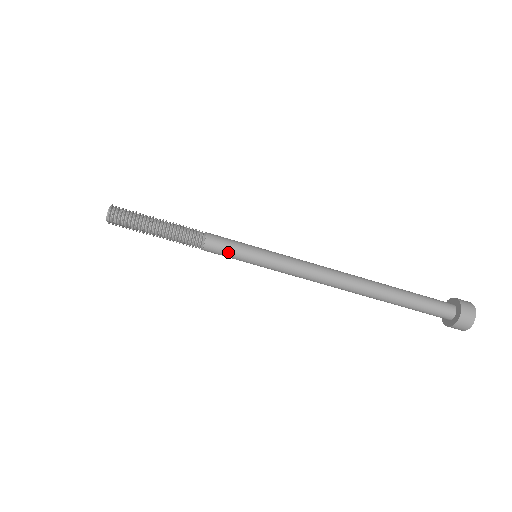
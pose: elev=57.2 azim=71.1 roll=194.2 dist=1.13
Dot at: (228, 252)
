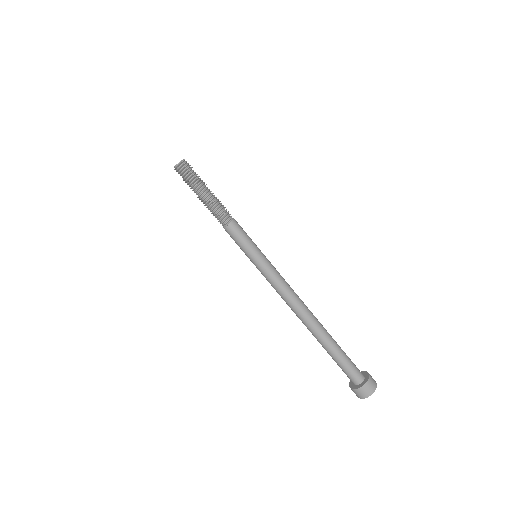
Dot at: (237, 243)
